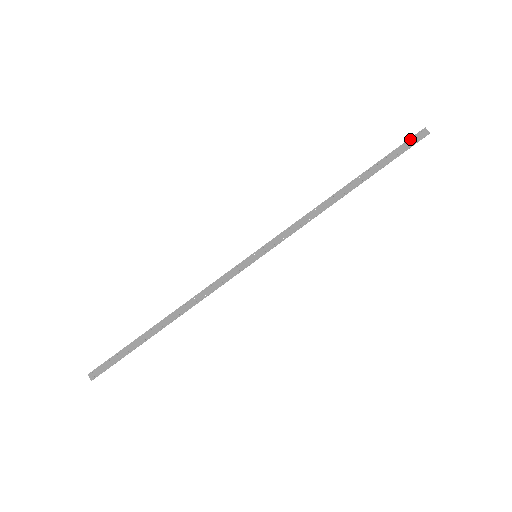
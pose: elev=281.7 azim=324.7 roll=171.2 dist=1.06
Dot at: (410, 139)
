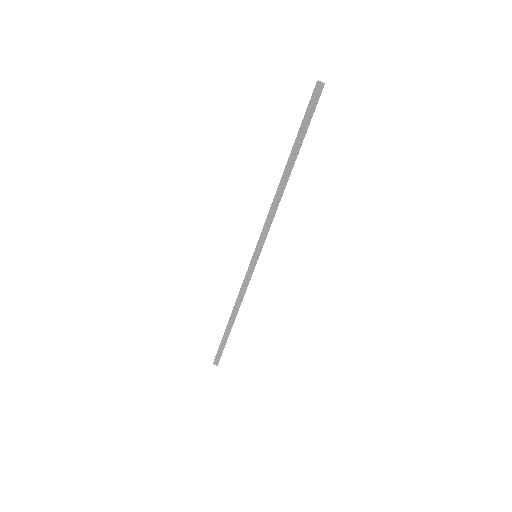
Dot at: (310, 101)
